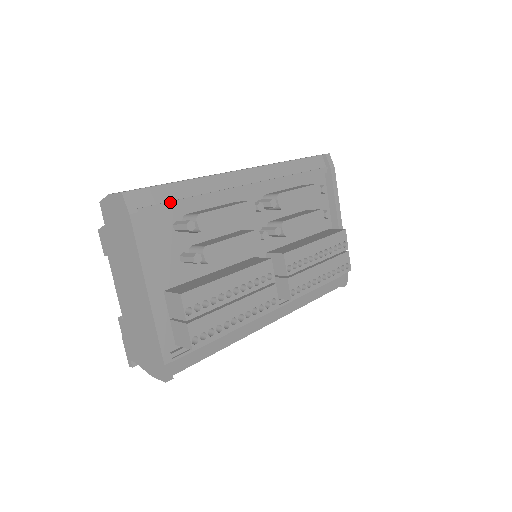
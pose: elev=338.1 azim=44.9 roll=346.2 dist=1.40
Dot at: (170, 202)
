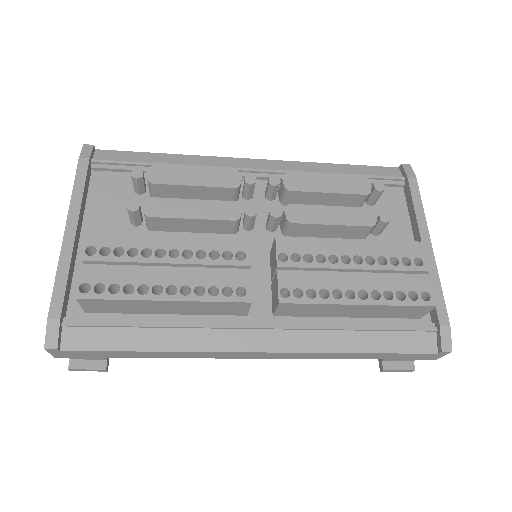
Dot at: (135, 162)
